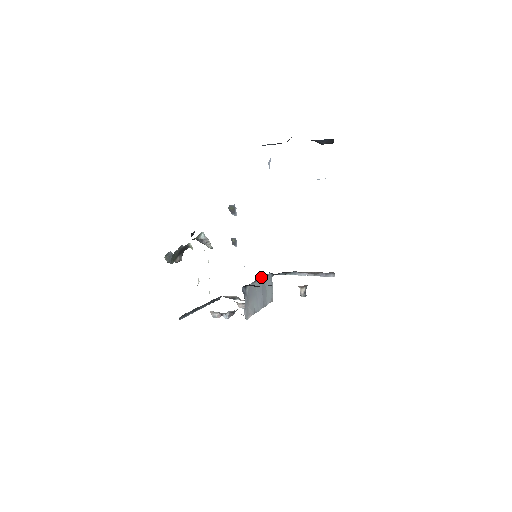
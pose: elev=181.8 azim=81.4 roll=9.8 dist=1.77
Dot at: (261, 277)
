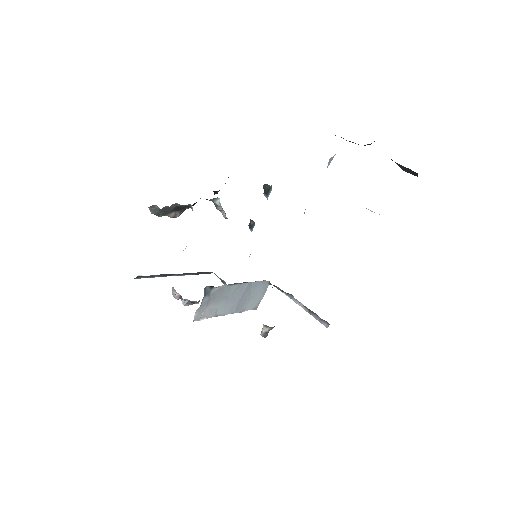
Dot at: (247, 282)
